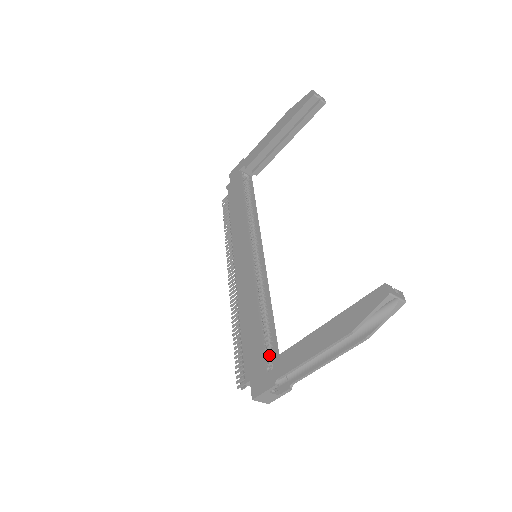
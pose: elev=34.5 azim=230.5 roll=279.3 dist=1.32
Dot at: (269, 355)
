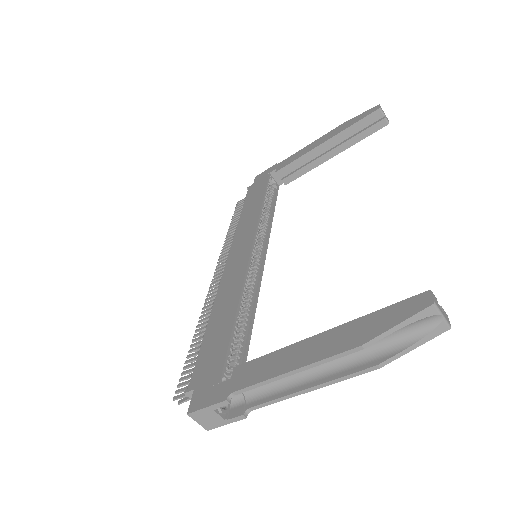
Dot at: (231, 366)
